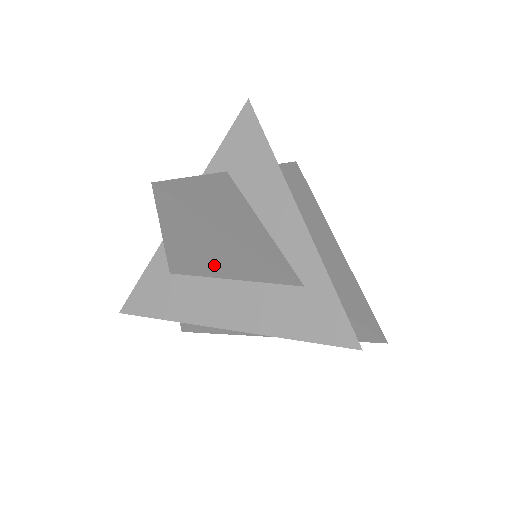
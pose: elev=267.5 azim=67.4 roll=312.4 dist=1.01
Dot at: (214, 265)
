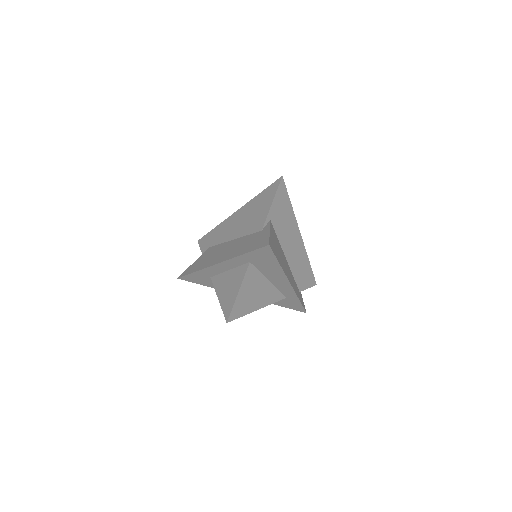
Dot at: occluded
